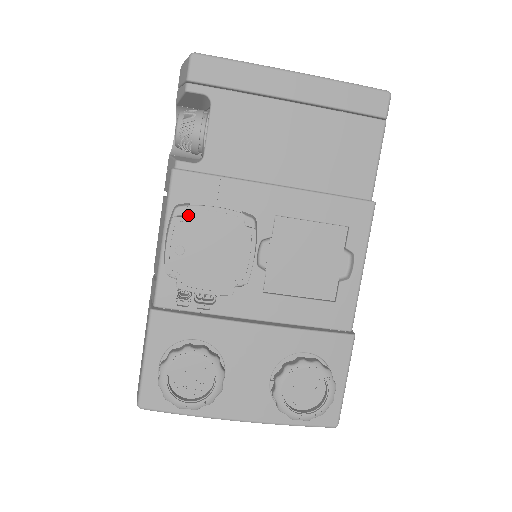
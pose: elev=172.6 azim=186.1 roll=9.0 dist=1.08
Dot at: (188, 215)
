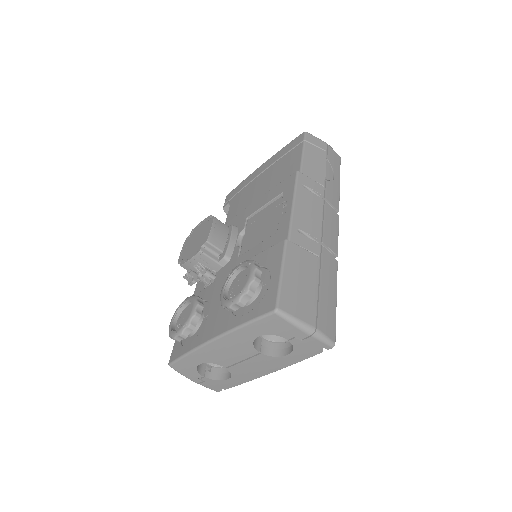
Dot at: (191, 234)
